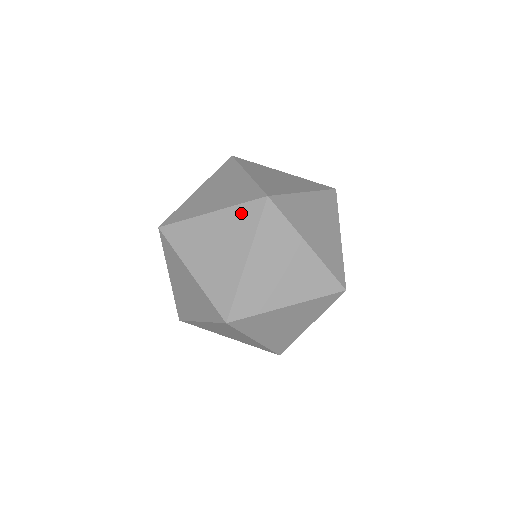
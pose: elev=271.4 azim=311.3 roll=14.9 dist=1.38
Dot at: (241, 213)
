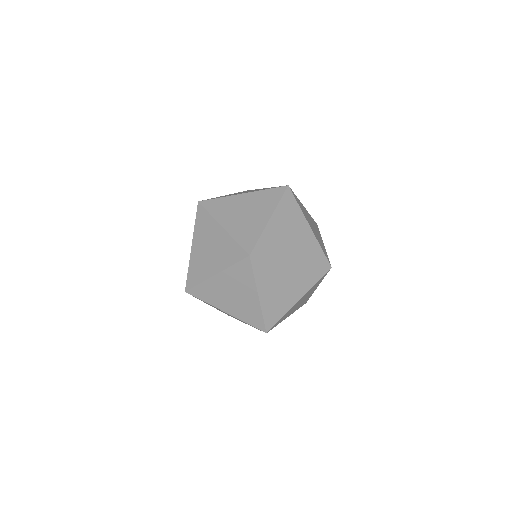
Dot at: (237, 270)
